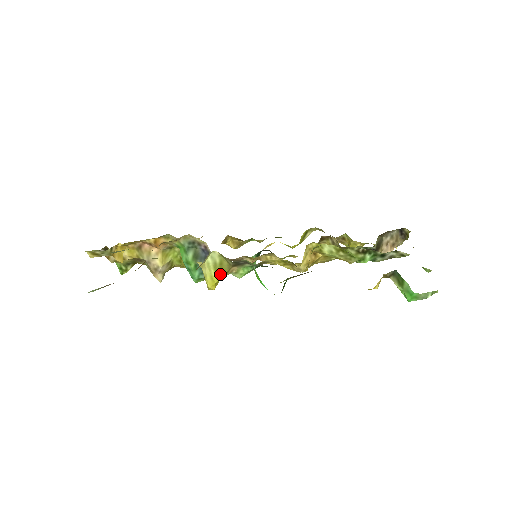
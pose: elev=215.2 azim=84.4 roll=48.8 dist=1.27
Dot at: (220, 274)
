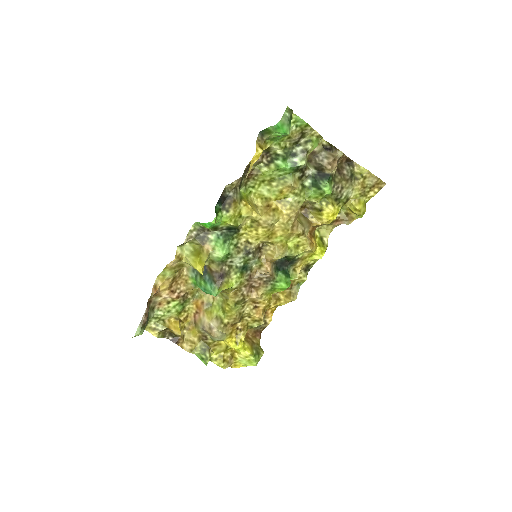
Dot at: (198, 255)
